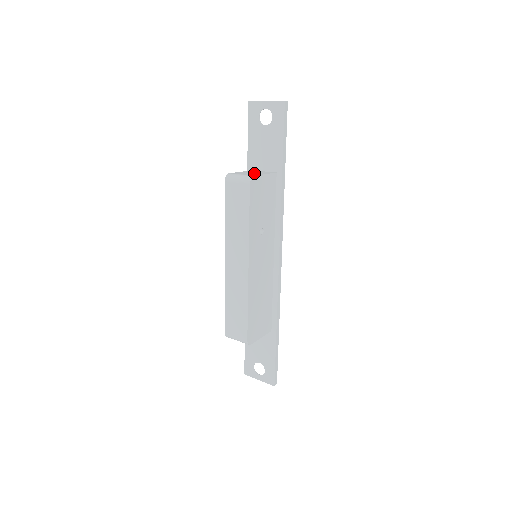
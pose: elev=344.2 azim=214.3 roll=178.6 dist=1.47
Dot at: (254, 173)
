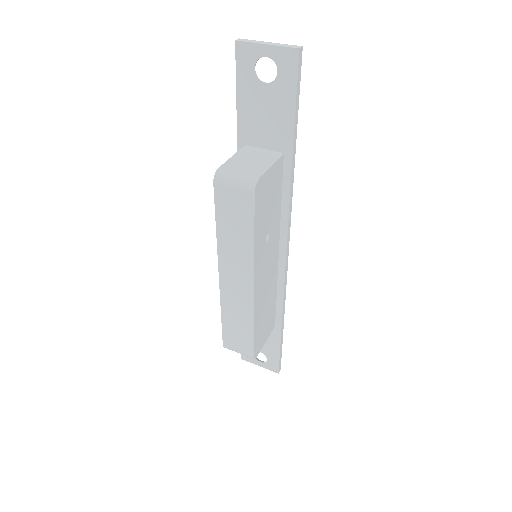
Dot at: (254, 163)
